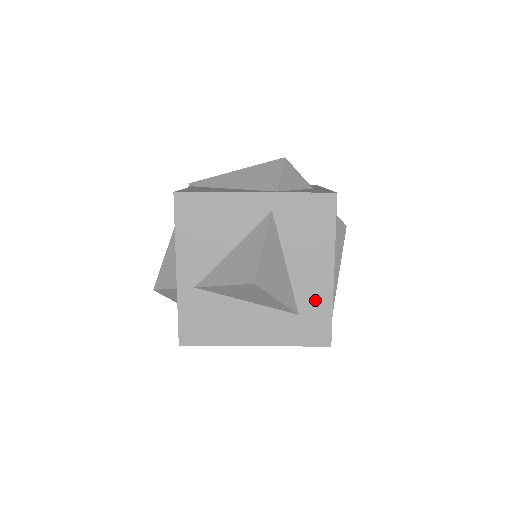
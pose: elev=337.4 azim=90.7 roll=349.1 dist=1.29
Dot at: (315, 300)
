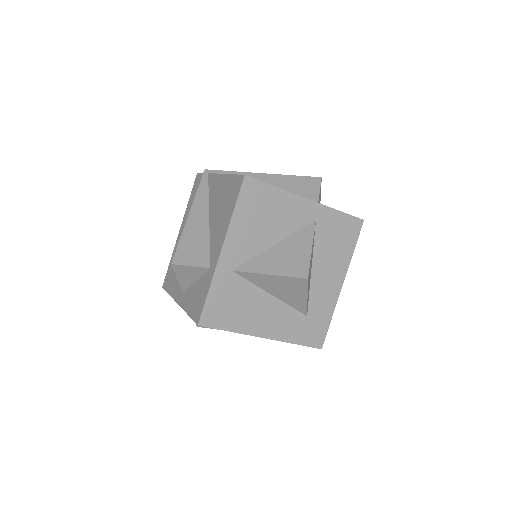
Dot at: (323, 306)
